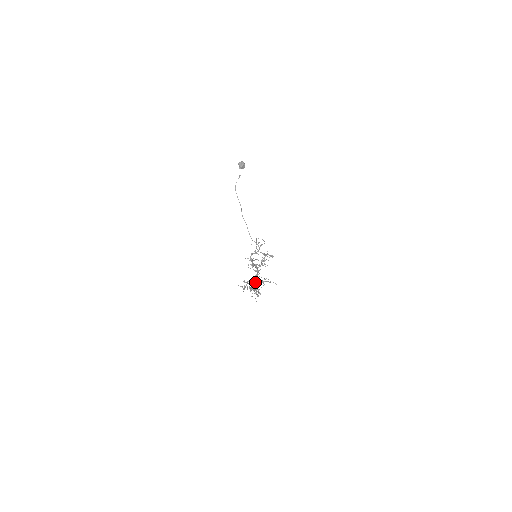
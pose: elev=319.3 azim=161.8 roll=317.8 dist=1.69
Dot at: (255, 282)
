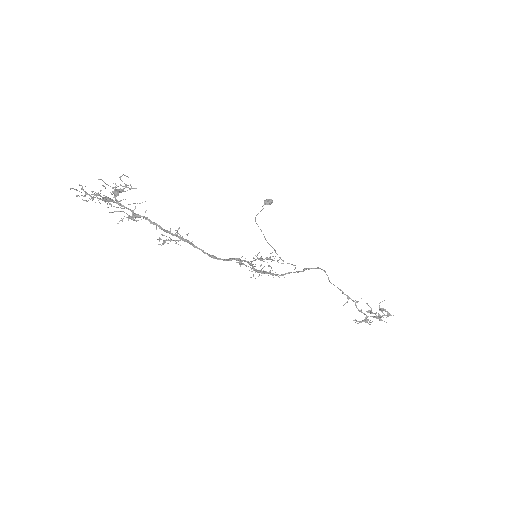
Dot at: occluded
